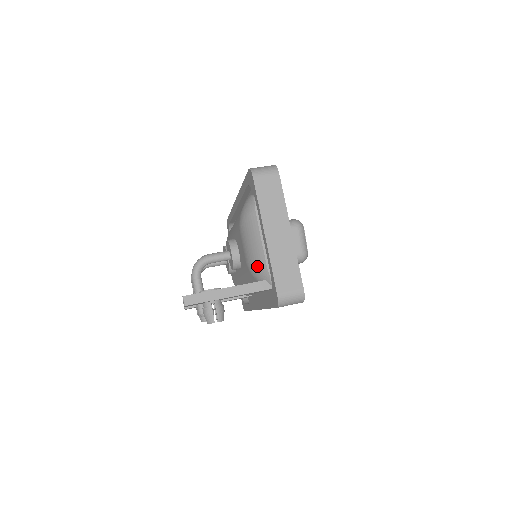
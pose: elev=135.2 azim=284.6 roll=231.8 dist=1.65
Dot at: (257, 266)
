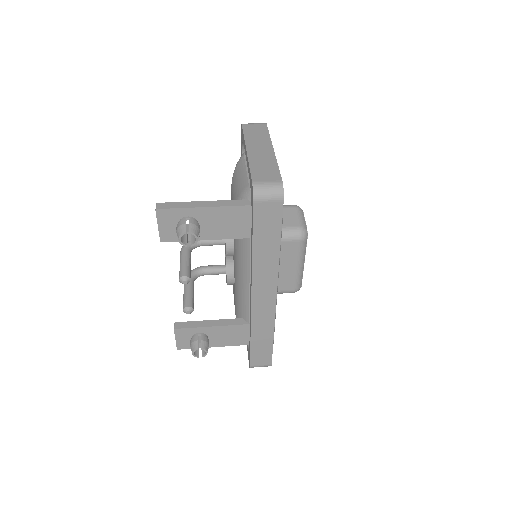
Dot at: (240, 192)
